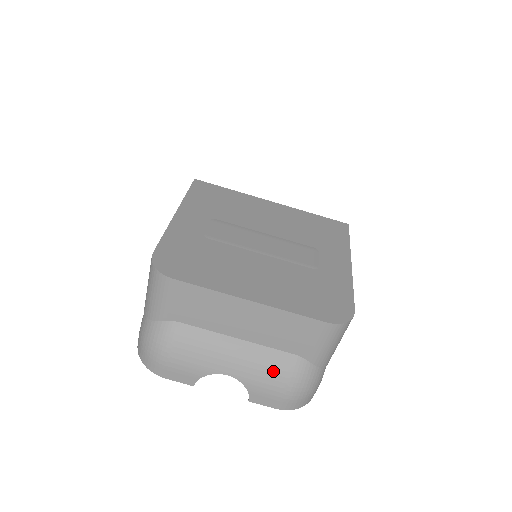
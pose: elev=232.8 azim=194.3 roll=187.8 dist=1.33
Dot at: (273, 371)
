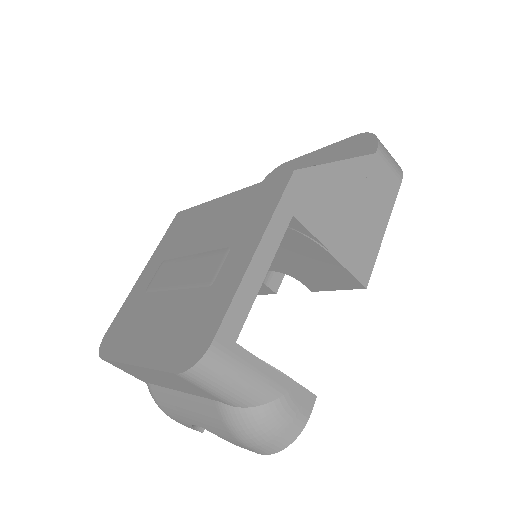
Dot at: (212, 420)
